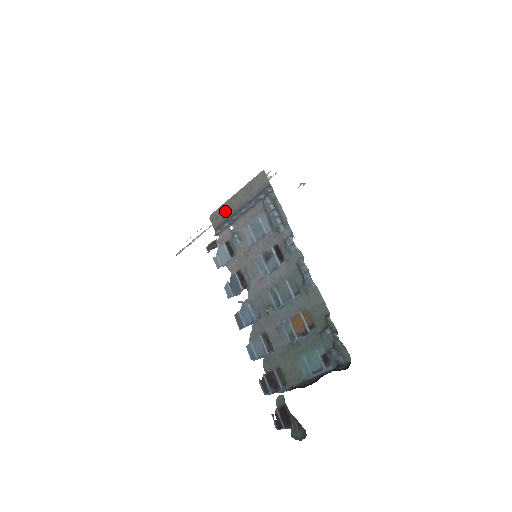
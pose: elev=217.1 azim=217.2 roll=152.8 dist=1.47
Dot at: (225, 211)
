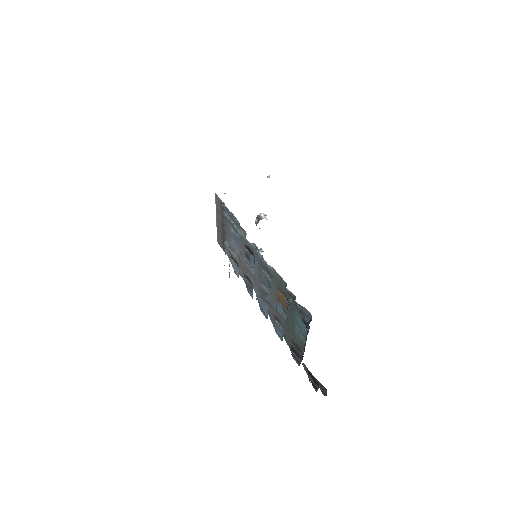
Dot at: (220, 234)
